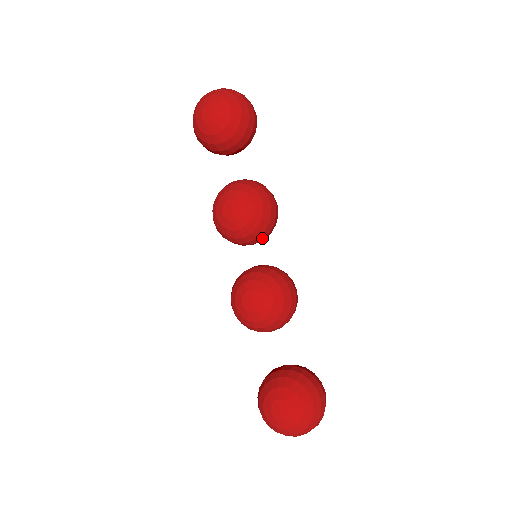
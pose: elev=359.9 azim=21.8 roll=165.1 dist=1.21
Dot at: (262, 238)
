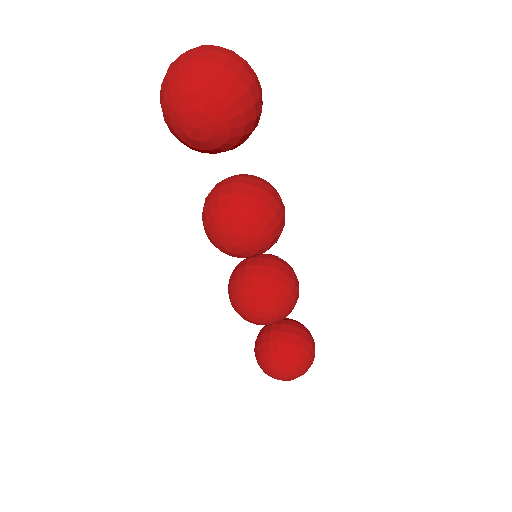
Dot at: occluded
